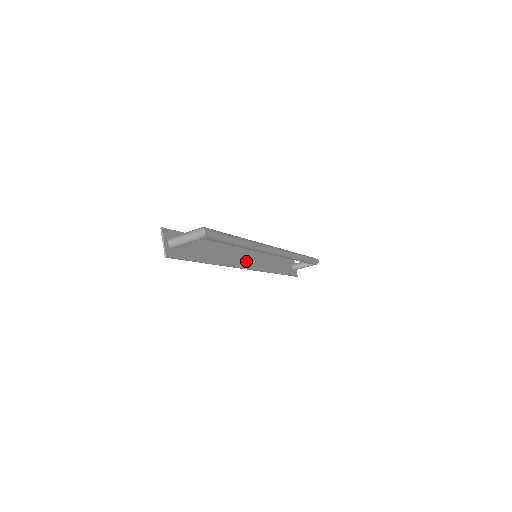
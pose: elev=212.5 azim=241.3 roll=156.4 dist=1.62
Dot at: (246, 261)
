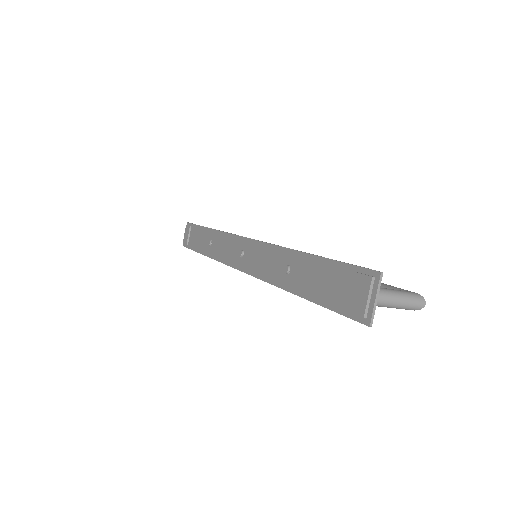
Dot at: (245, 259)
